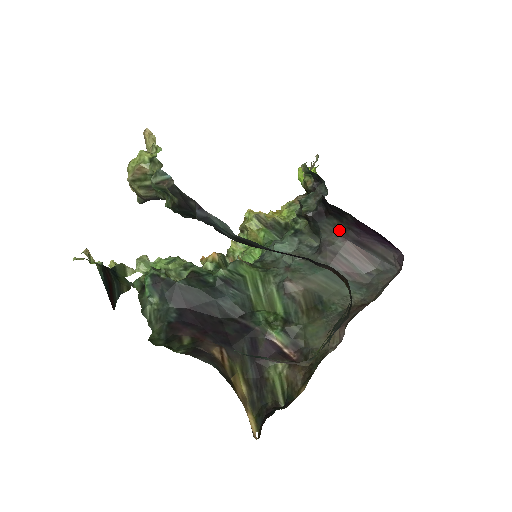
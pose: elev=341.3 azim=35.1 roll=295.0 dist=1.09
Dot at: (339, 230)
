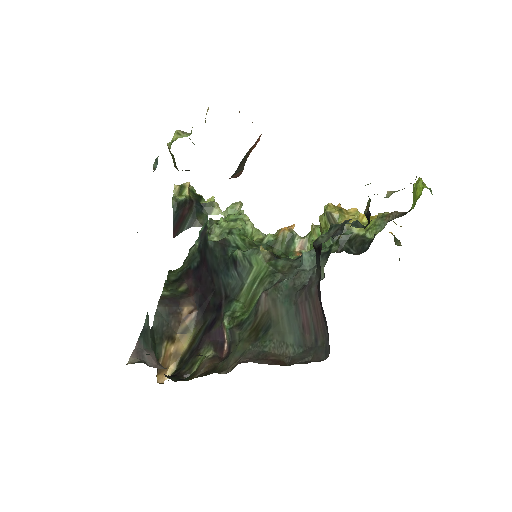
Dot at: occluded
